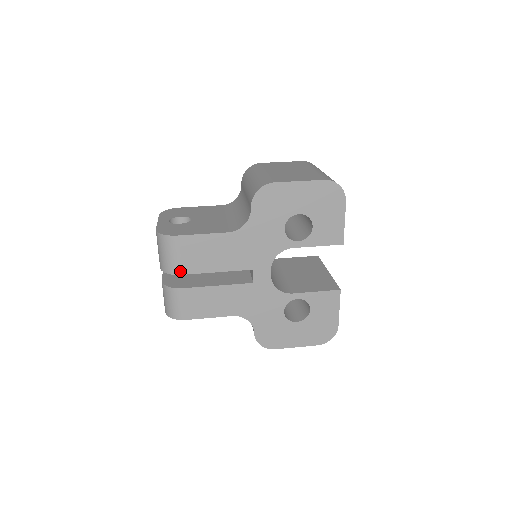
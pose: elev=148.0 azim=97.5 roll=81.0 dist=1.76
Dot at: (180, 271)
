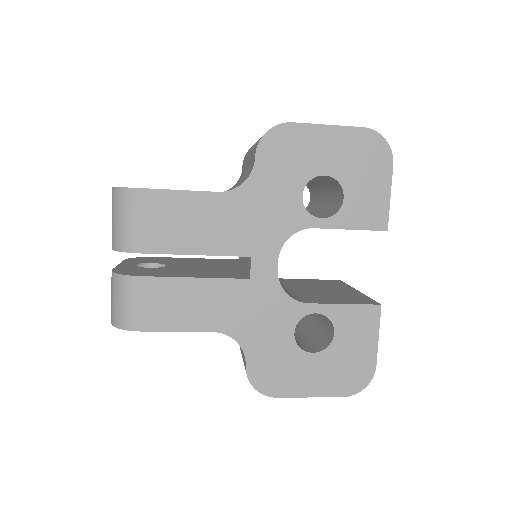
Dot at: (139, 247)
